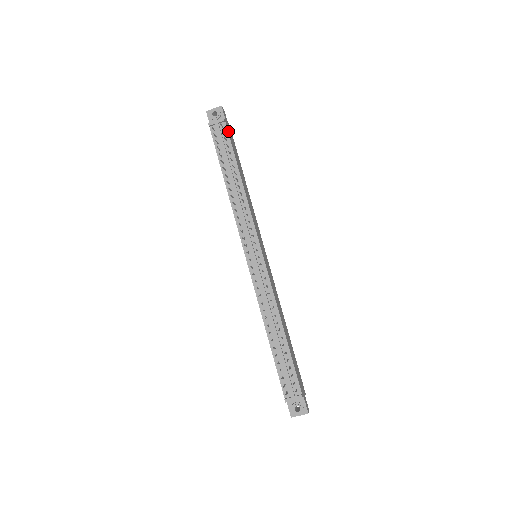
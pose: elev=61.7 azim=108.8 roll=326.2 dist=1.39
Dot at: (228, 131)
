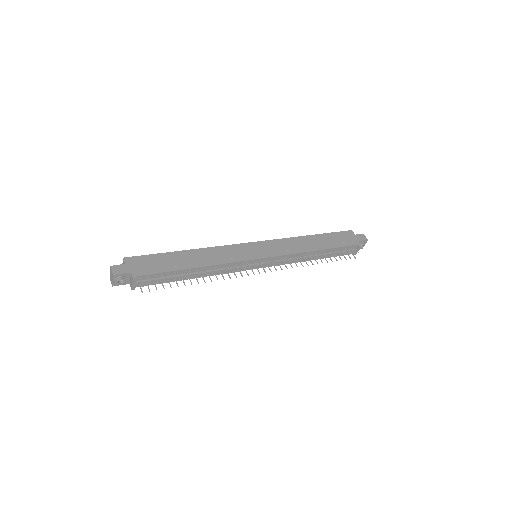
Dot at: (145, 273)
